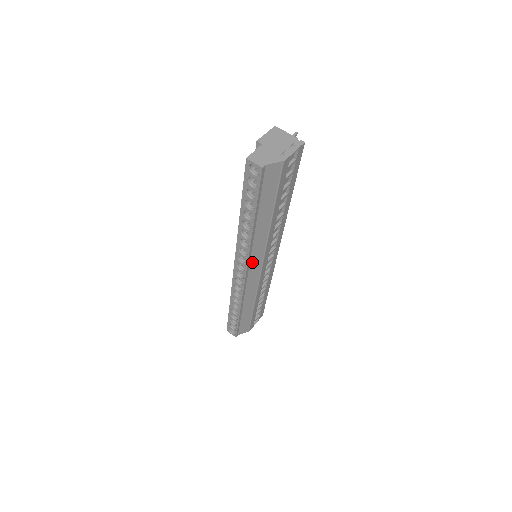
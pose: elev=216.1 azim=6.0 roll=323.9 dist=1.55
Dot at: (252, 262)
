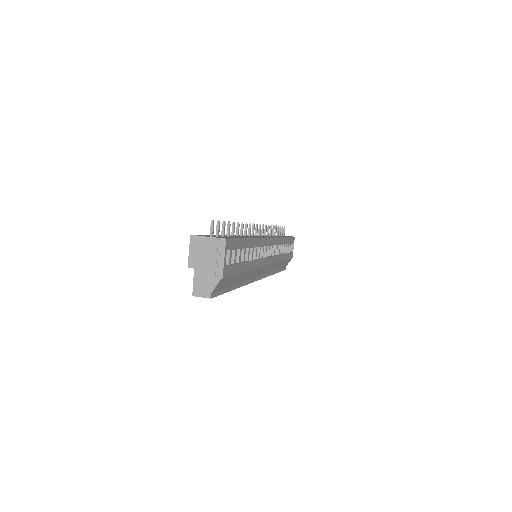
Dot at: (257, 275)
